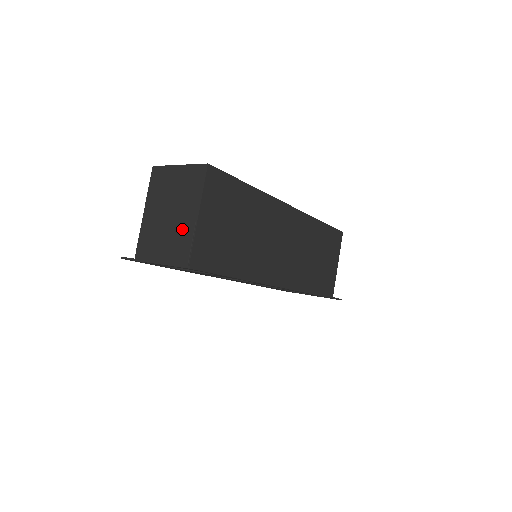
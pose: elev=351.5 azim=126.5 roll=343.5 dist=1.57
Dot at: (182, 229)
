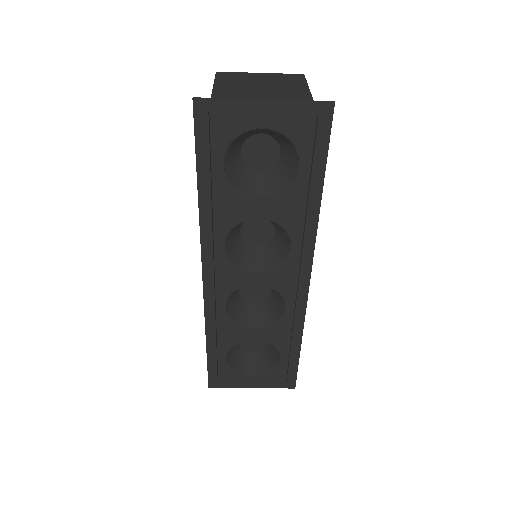
Dot at: (291, 95)
